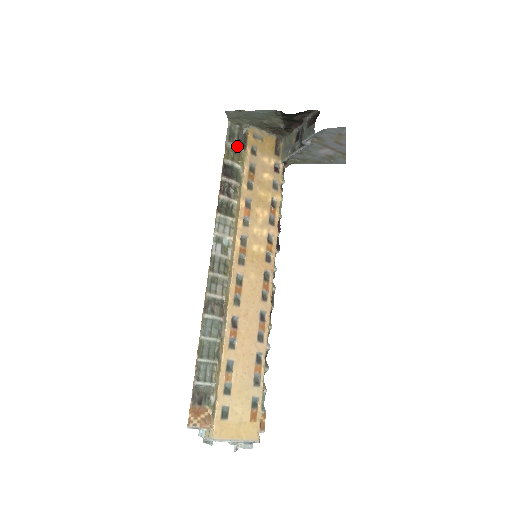
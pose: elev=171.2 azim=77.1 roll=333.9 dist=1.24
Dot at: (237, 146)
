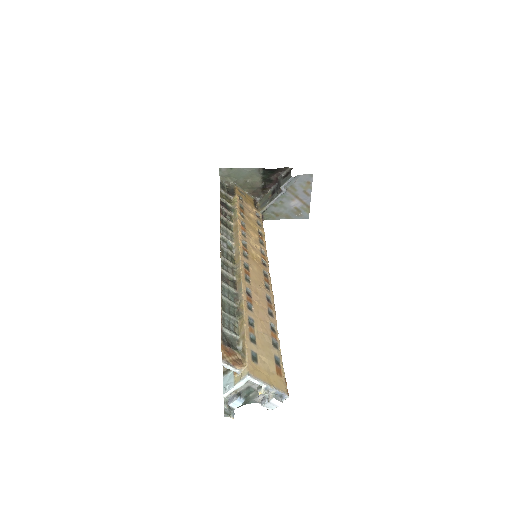
Dot at: (228, 194)
